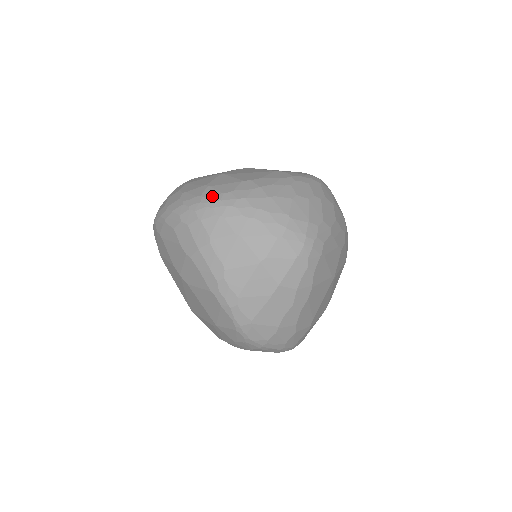
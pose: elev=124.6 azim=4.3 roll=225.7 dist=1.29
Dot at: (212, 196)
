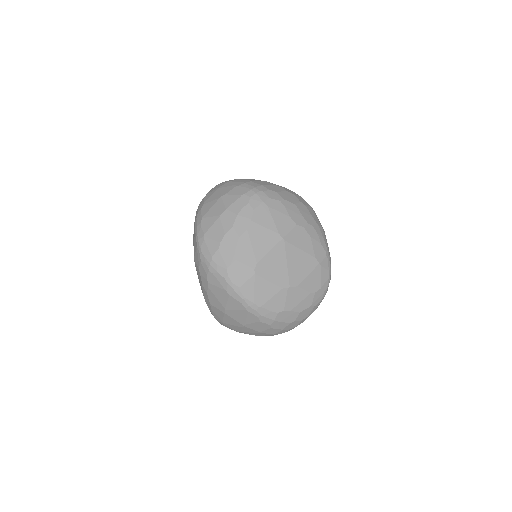
Dot at: occluded
